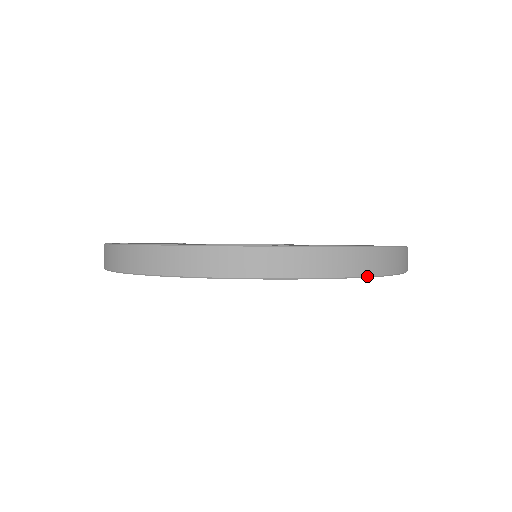
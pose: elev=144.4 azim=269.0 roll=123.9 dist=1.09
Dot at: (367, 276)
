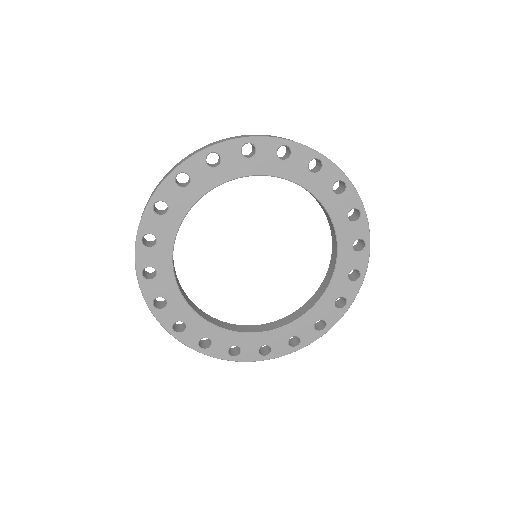
Dot at: occluded
